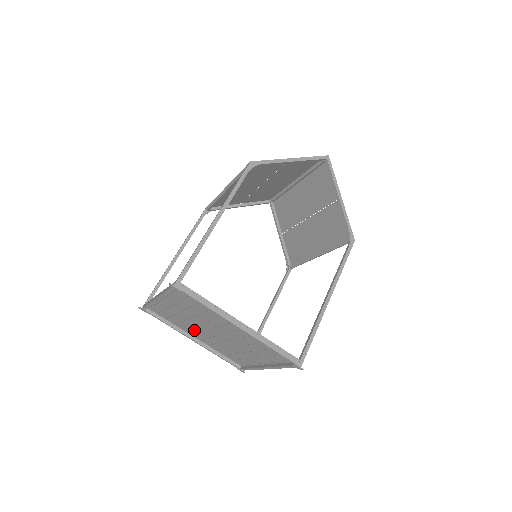
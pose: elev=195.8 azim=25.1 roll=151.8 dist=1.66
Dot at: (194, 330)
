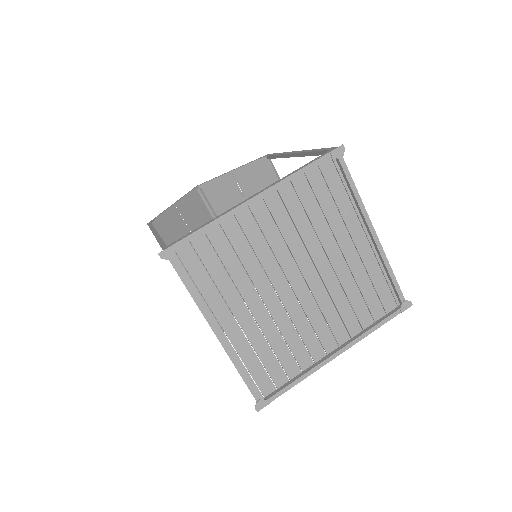
Dot at: (306, 332)
